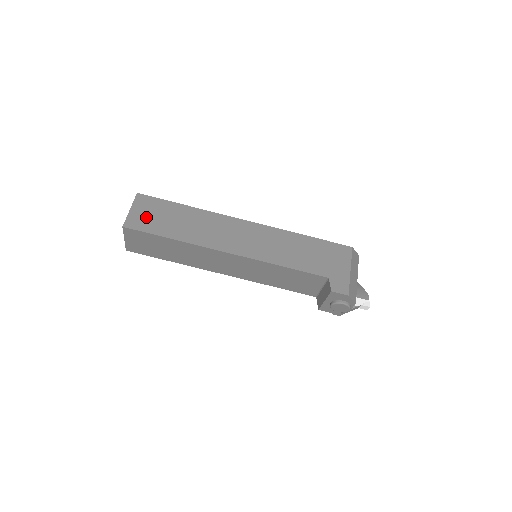
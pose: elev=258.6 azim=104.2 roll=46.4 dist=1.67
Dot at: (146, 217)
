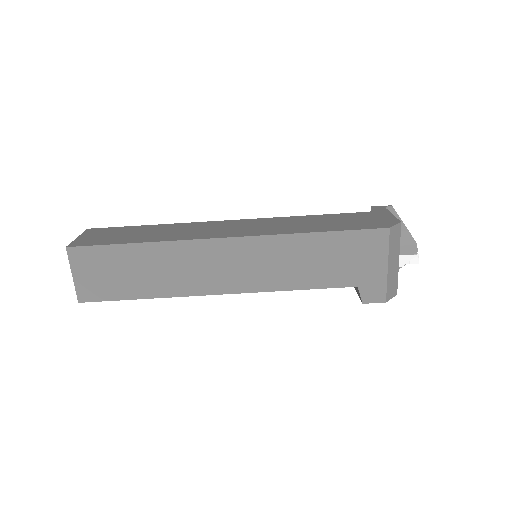
Dot at: (97, 280)
